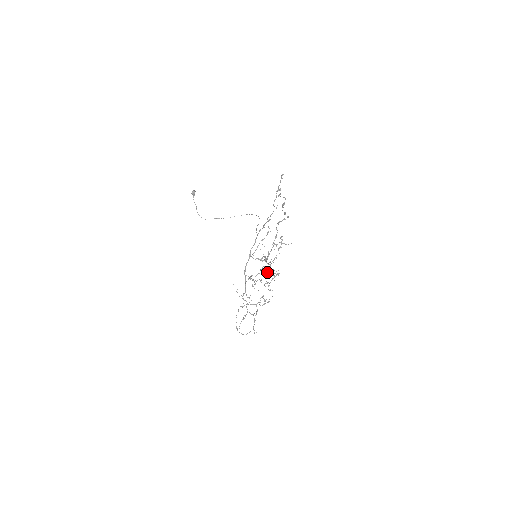
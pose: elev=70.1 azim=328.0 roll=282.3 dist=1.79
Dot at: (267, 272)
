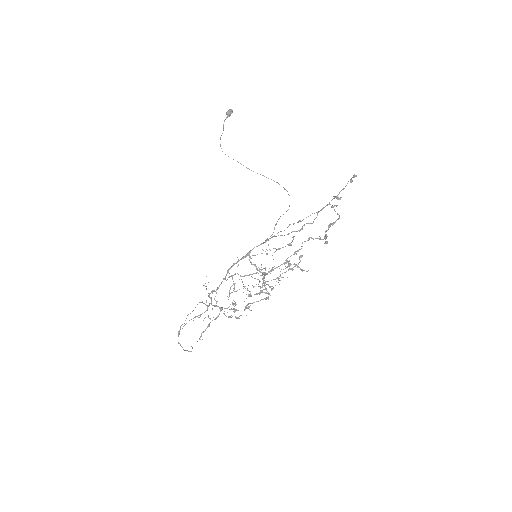
Dot at: (258, 279)
